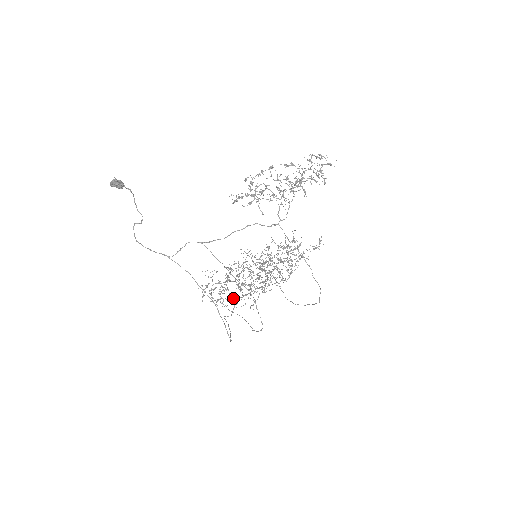
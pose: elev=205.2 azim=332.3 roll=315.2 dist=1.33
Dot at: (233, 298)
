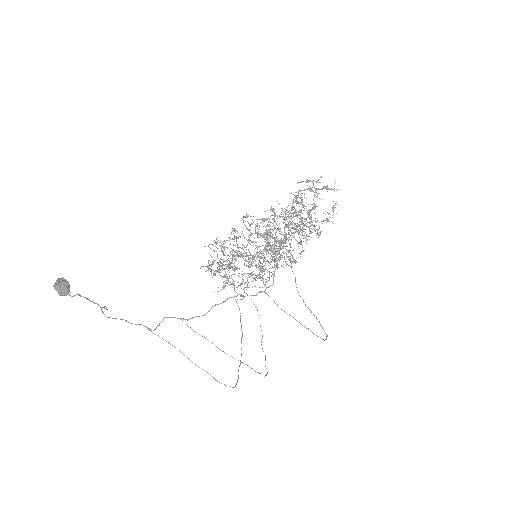
Dot at: (242, 278)
